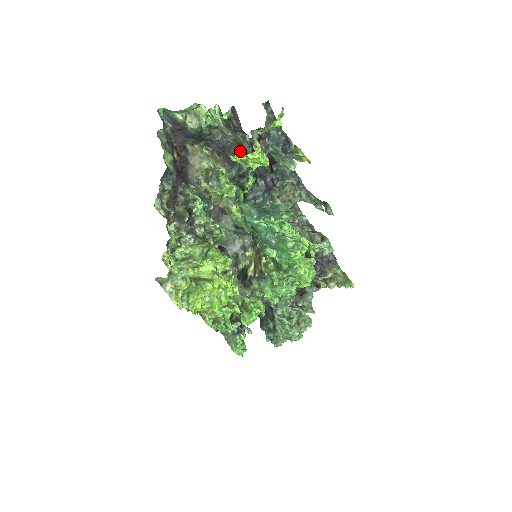
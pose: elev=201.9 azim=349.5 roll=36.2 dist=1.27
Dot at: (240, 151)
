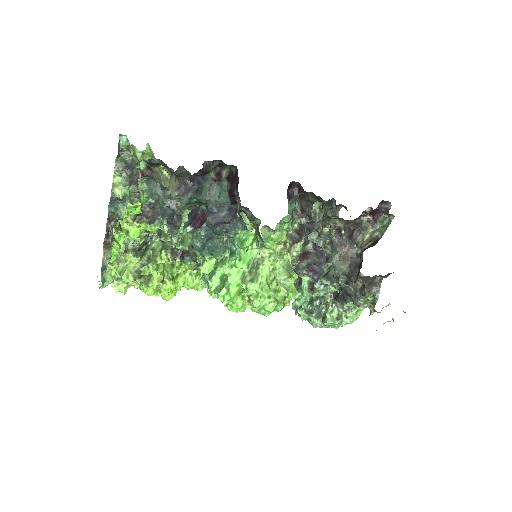
Dot at: (198, 178)
